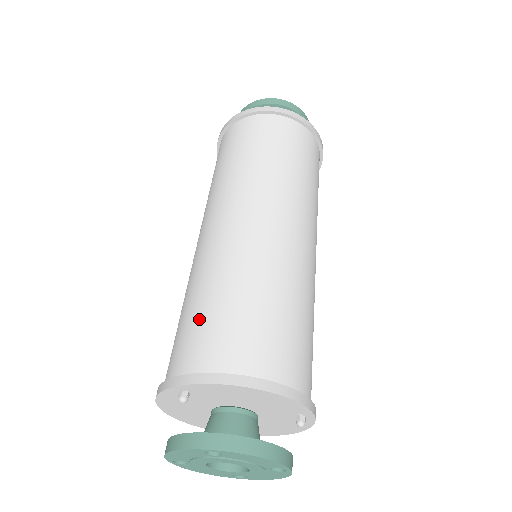
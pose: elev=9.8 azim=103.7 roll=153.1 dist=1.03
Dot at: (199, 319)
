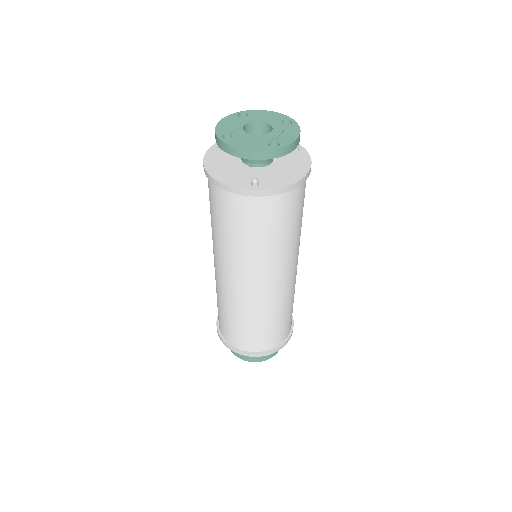
Dot at: (259, 334)
